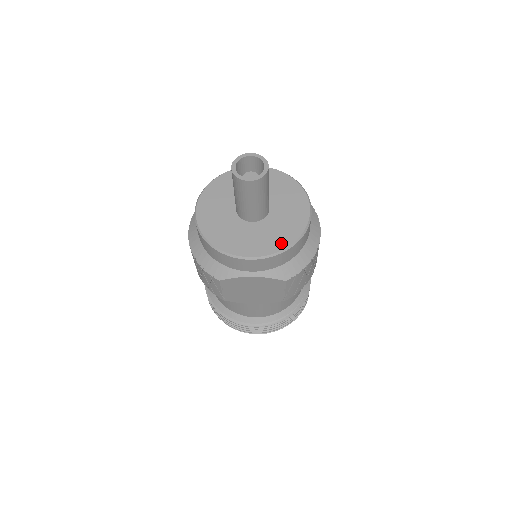
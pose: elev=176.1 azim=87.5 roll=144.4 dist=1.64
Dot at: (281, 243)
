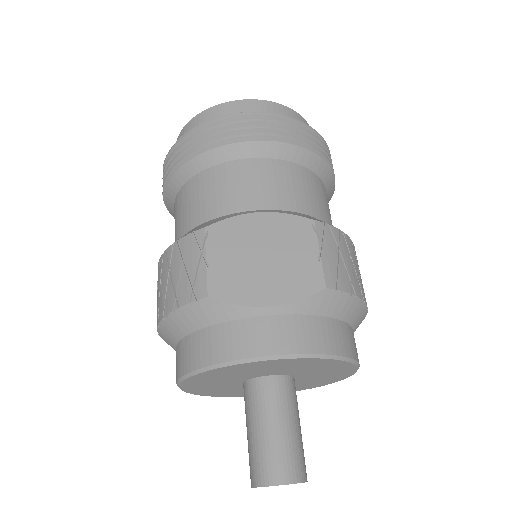
Dot at: (304, 389)
